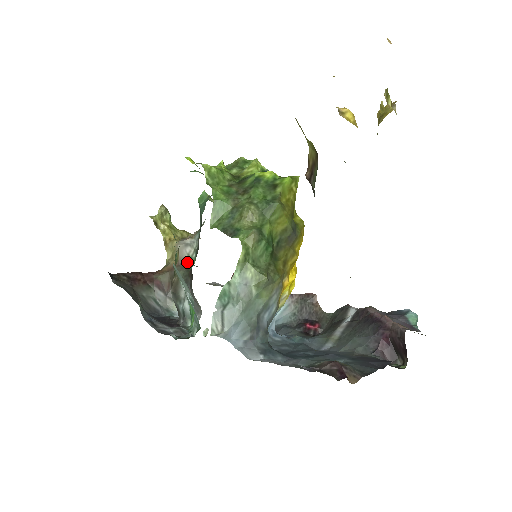
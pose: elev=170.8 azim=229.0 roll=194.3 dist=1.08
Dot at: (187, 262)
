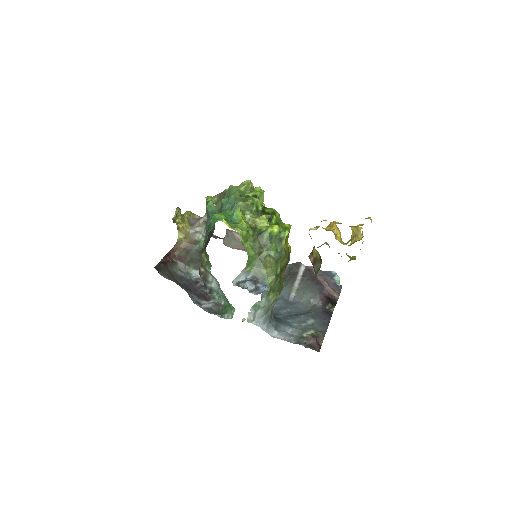
Dot at: (198, 243)
